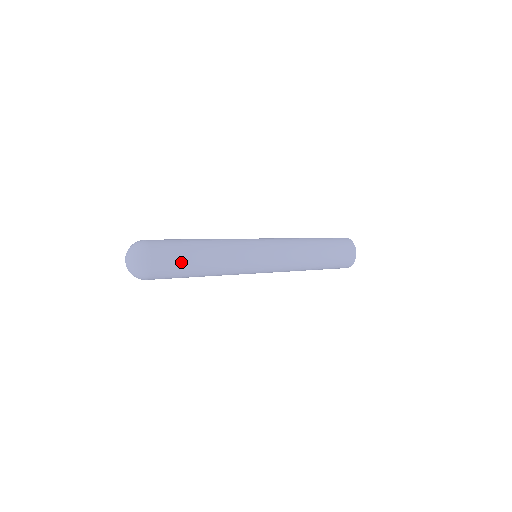
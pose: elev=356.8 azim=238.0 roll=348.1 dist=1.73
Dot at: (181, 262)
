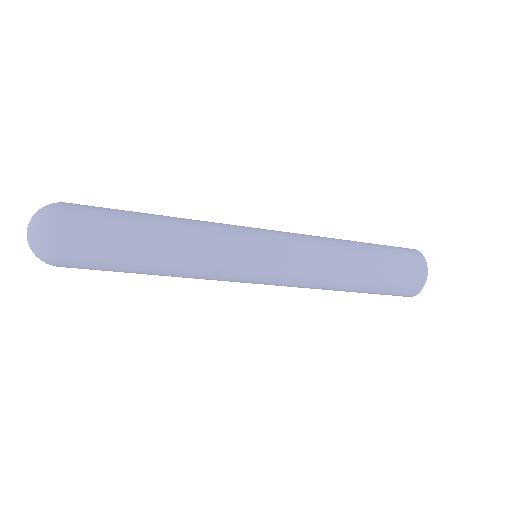
Dot at: (115, 215)
